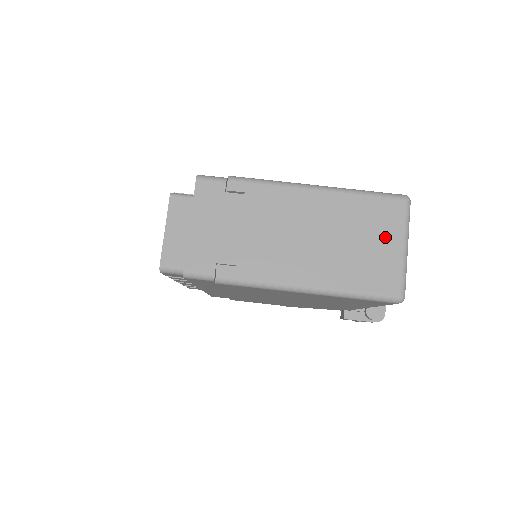
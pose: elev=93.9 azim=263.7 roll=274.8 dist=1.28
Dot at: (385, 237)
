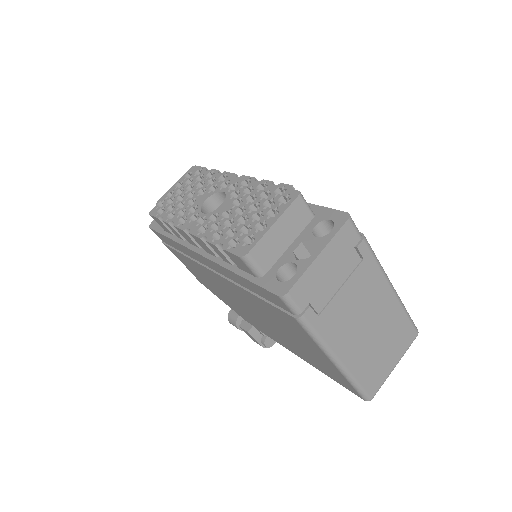
Dot at: (394, 353)
